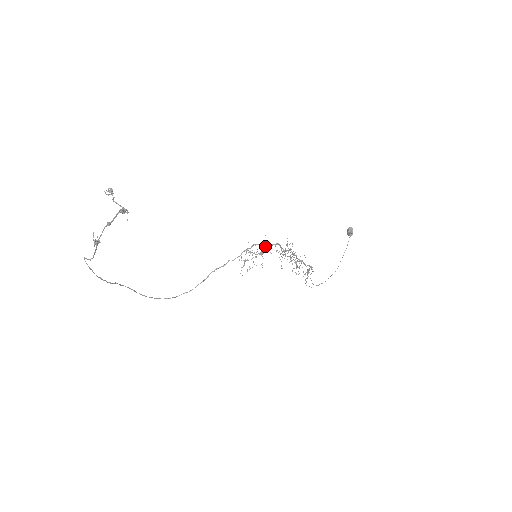
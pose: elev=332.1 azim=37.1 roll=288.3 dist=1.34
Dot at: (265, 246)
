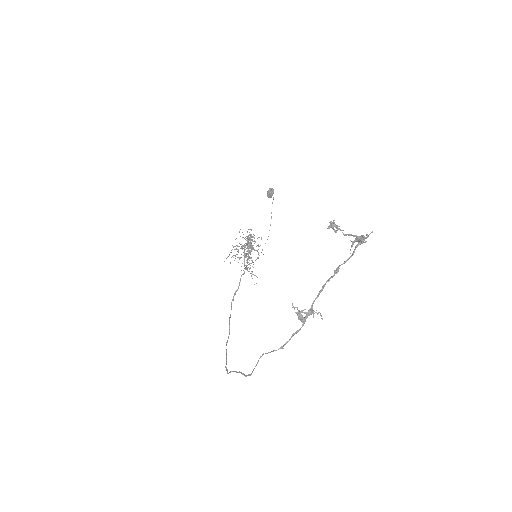
Dot at: (249, 243)
